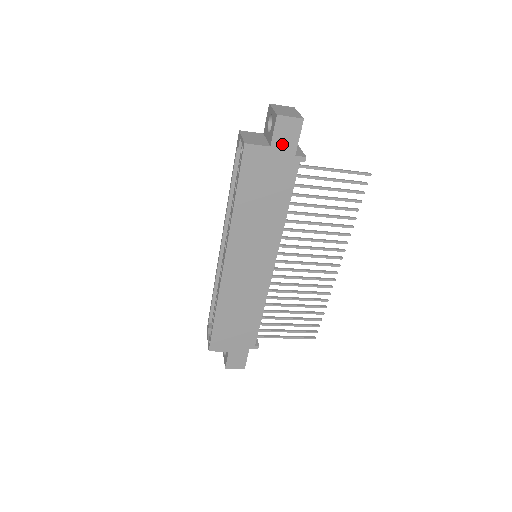
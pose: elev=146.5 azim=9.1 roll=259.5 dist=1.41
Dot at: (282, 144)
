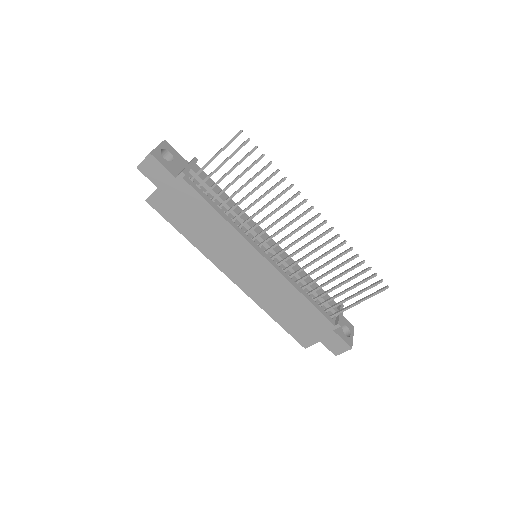
Dot at: (161, 180)
